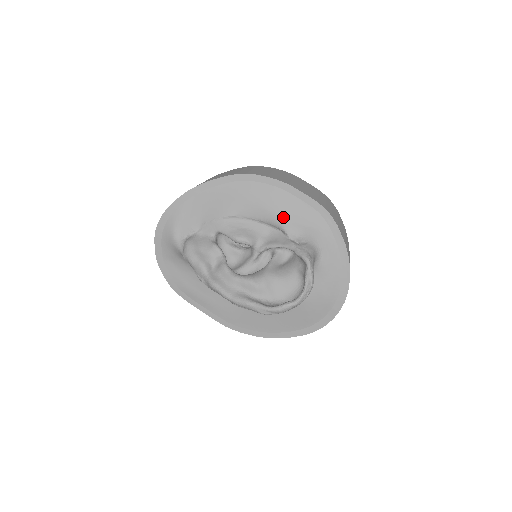
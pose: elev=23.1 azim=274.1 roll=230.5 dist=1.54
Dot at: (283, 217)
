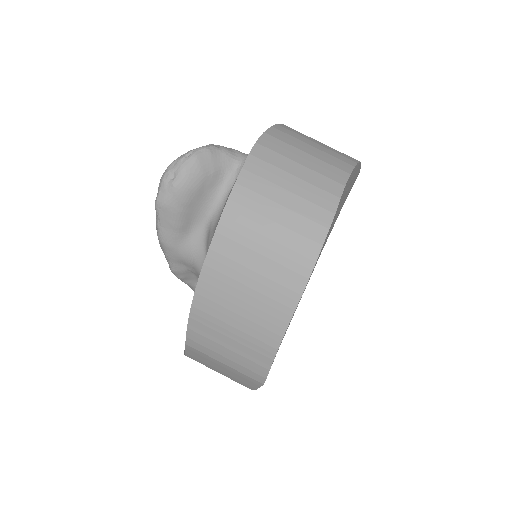
Dot at: occluded
